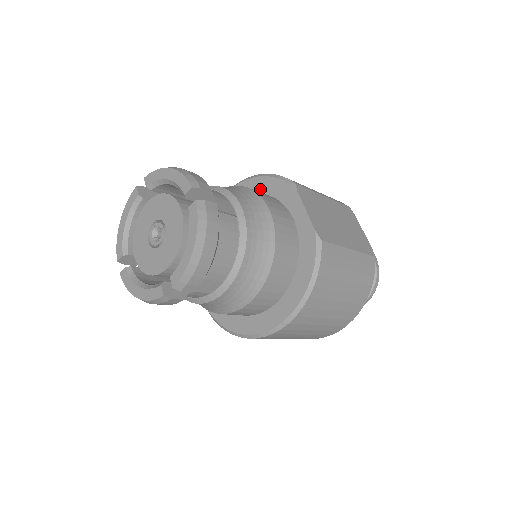
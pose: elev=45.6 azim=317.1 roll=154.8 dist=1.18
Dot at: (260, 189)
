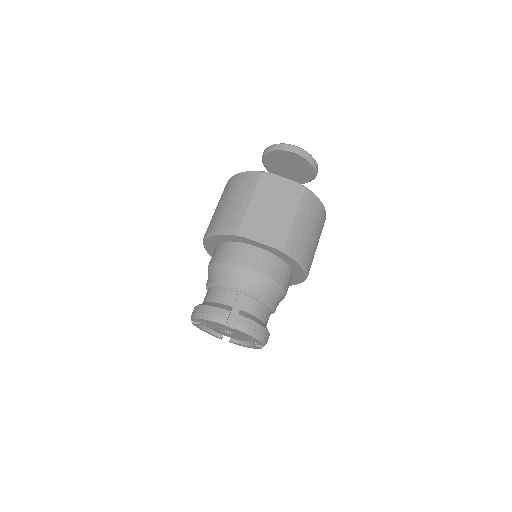
Dot at: (222, 240)
